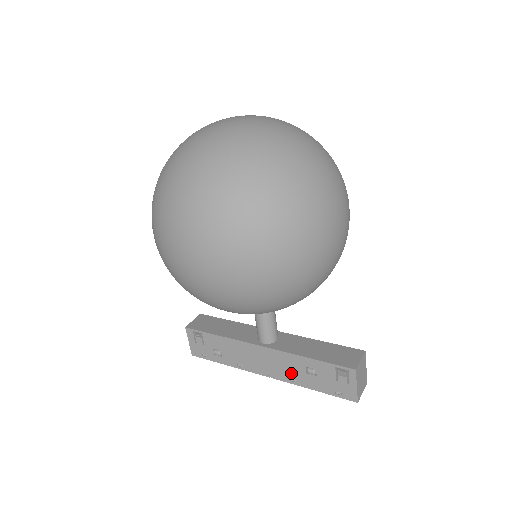
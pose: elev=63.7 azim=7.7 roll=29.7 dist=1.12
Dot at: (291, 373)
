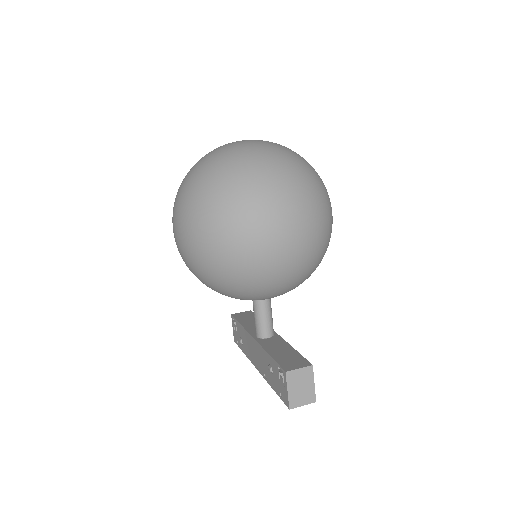
Dot at: (264, 368)
